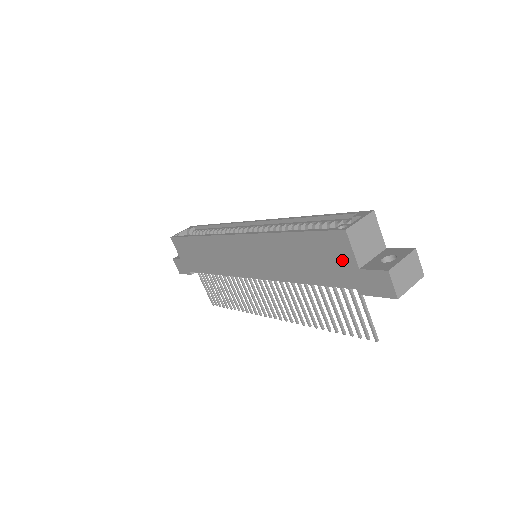
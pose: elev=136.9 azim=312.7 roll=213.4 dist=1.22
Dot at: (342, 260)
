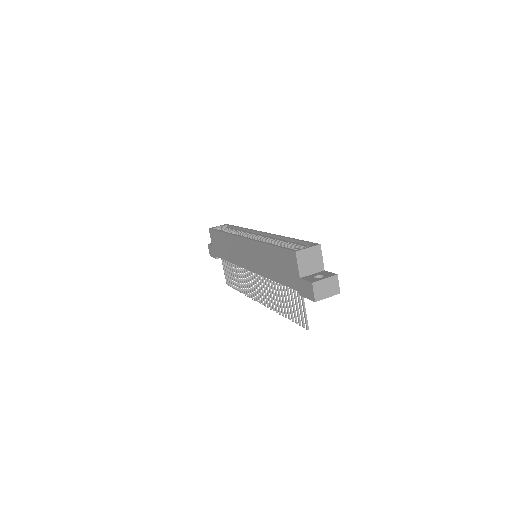
Dot at: (293, 270)
